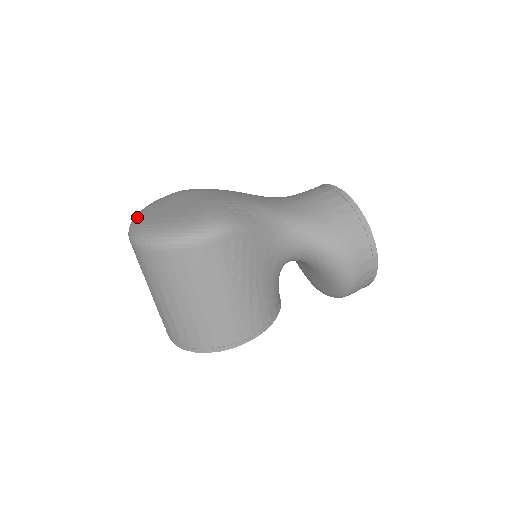
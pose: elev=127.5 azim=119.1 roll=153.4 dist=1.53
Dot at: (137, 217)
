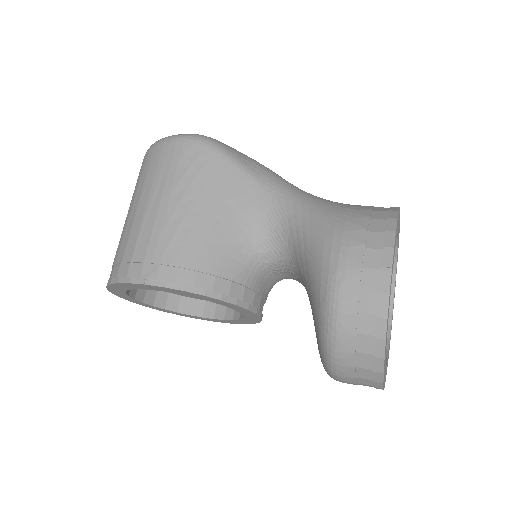
Dot at: occluded
